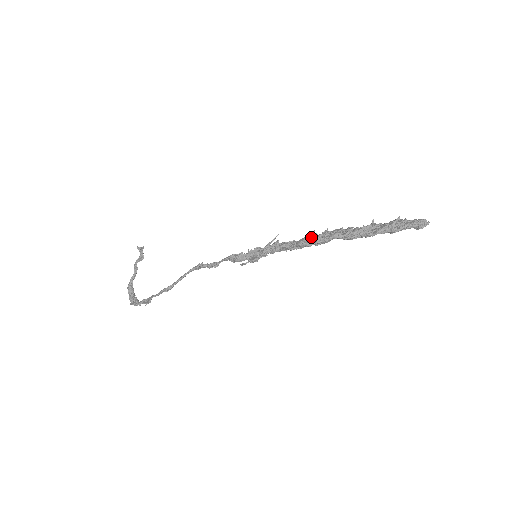
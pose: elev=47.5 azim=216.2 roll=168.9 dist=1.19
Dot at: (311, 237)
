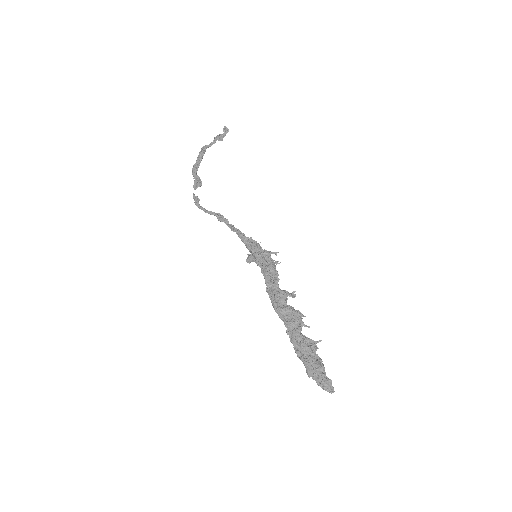
Dot at: (280, 300)
